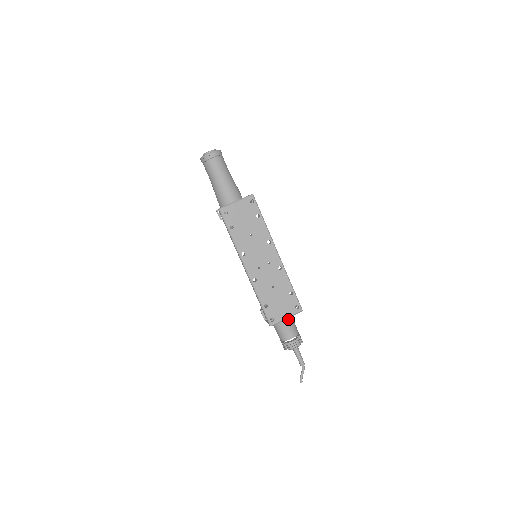
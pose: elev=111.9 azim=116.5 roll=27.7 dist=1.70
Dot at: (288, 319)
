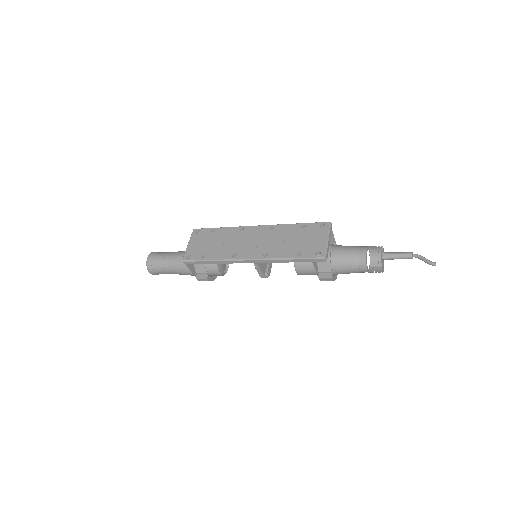
Dot at: (340, 248)
